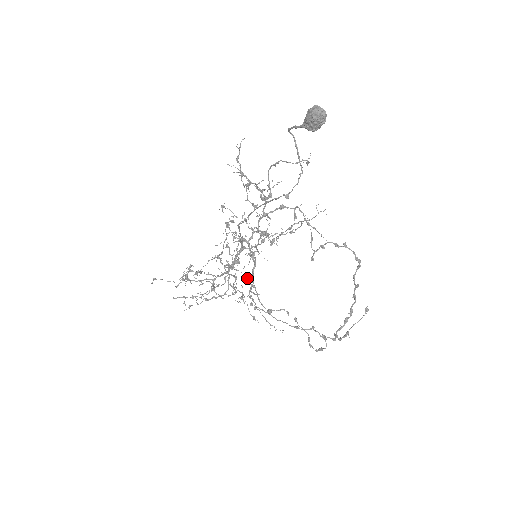
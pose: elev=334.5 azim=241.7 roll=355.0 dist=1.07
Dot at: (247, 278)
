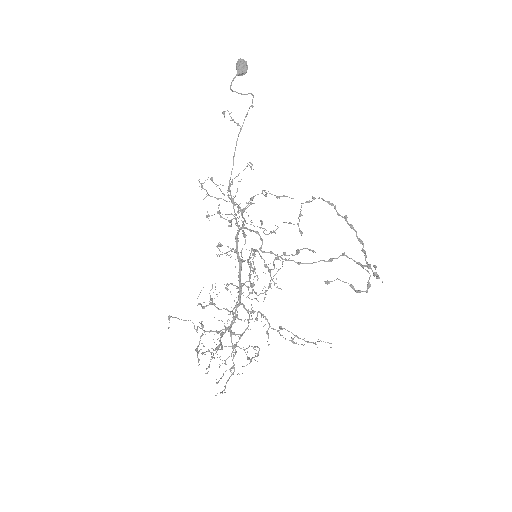
Dot at: (260, 250)
